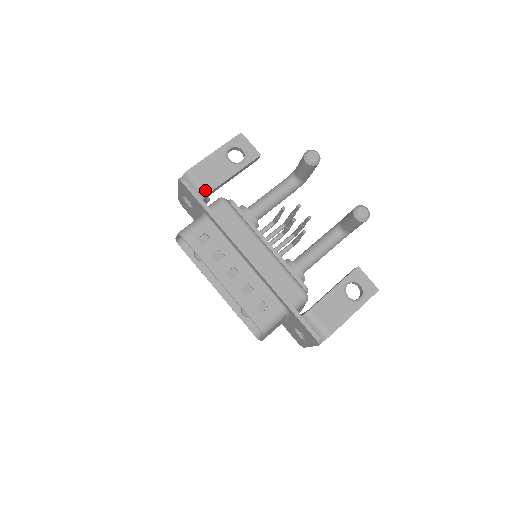
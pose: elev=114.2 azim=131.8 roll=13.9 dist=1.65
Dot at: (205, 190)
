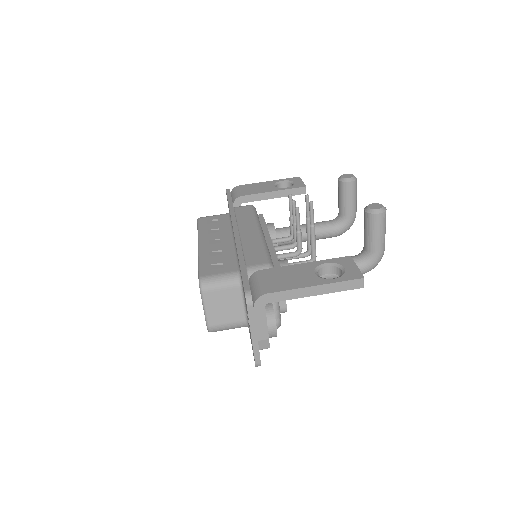
Dot at: (239, 195)
